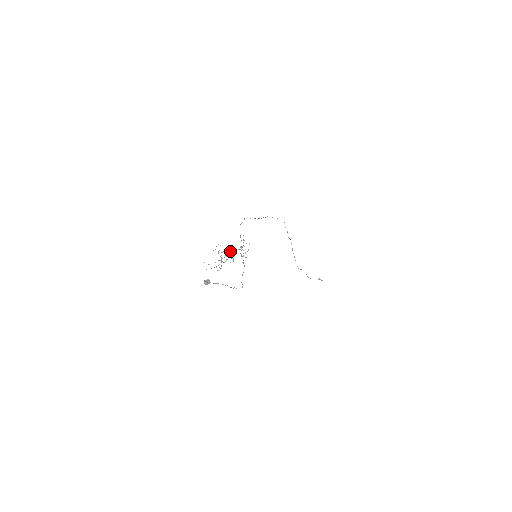
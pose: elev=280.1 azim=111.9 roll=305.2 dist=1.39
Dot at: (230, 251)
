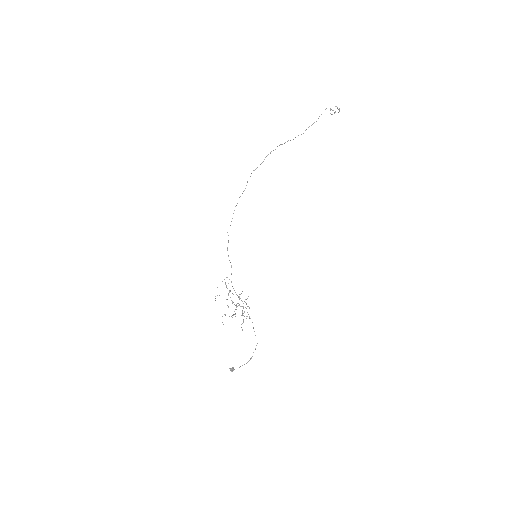
Dot at: occluded
